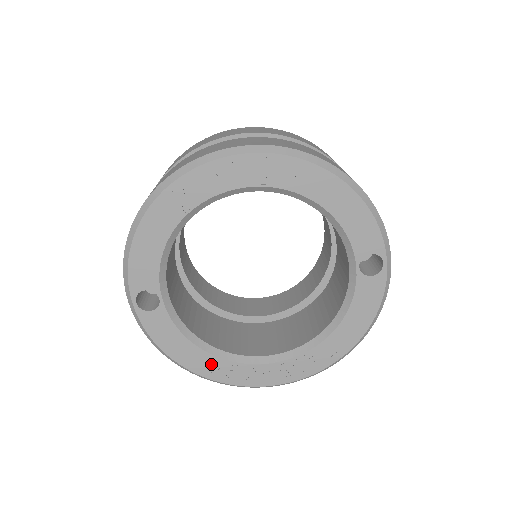
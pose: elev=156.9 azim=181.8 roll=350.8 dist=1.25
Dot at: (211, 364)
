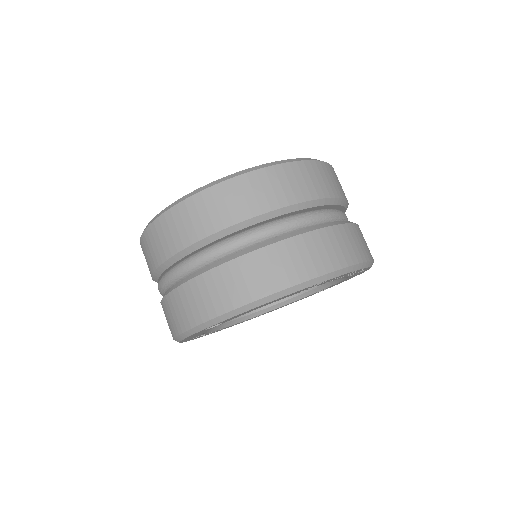
Dot at: occluded
